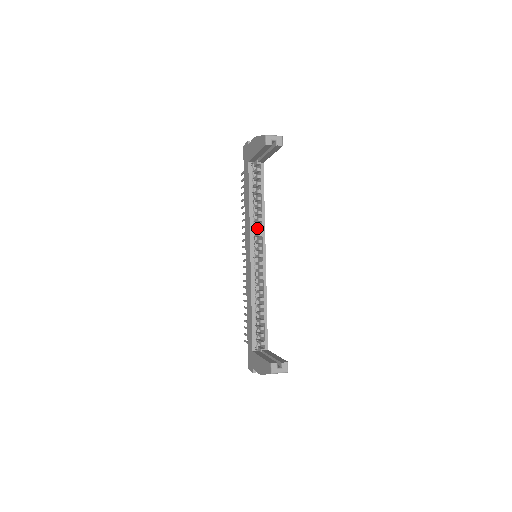
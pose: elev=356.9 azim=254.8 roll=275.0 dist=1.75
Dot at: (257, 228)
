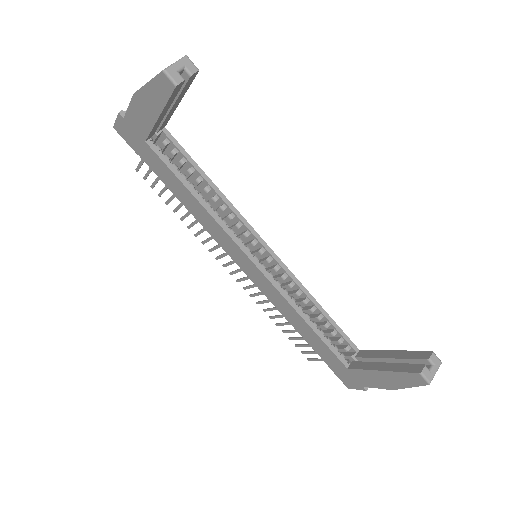
Dot at: (228, 220)
